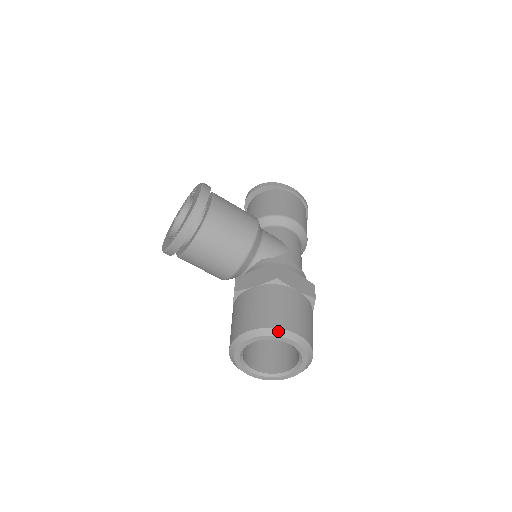
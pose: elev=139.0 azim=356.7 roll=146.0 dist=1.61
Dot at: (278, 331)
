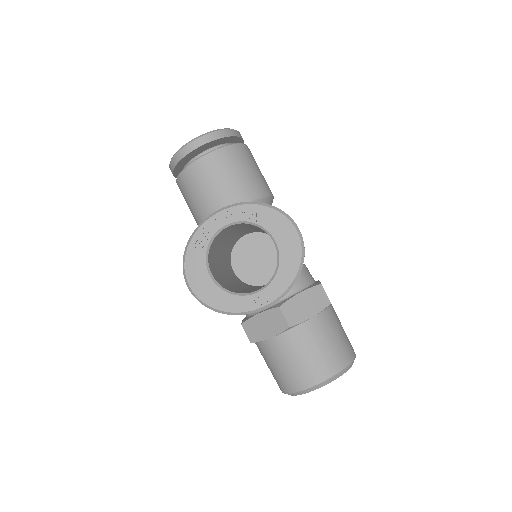
Dot at: (353, 362)
